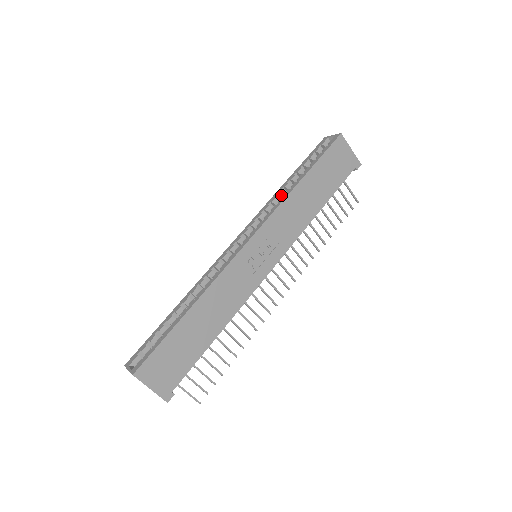
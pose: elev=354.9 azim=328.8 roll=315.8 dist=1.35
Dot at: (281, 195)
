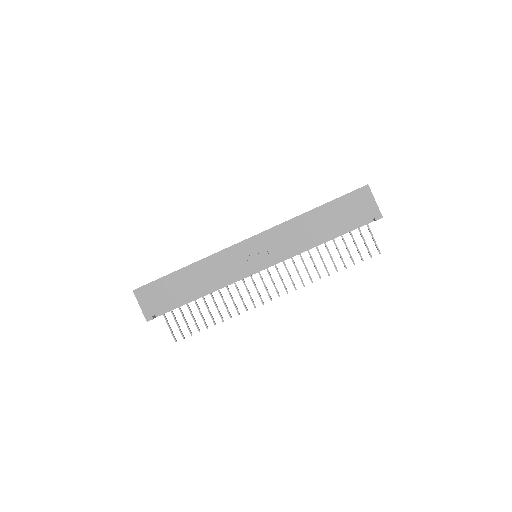
Dot at: occluded
